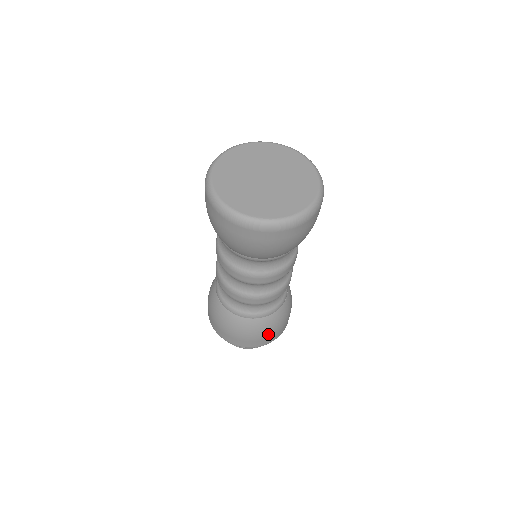
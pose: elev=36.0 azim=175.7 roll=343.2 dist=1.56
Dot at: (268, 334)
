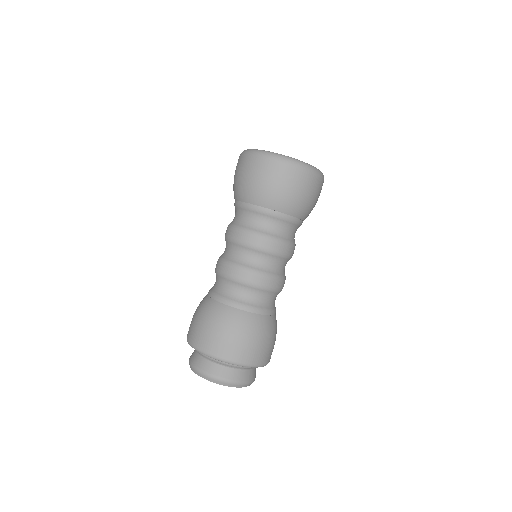
Dot at: (256, 342)
